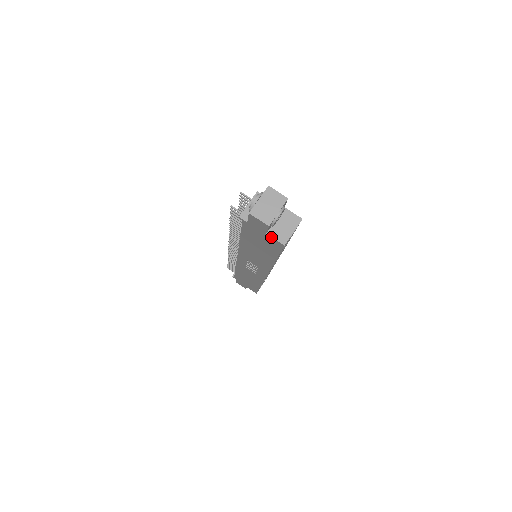
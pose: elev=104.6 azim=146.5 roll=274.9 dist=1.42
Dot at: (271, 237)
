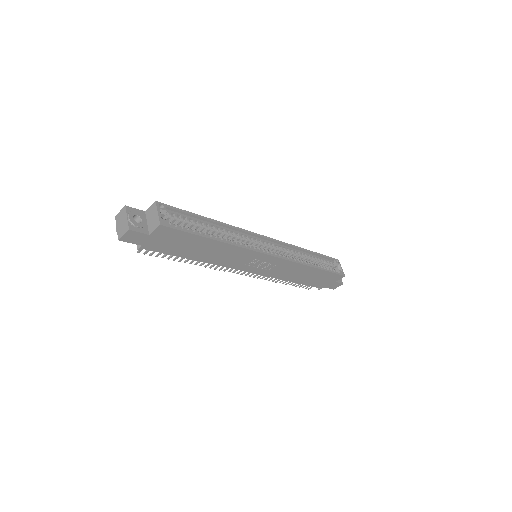
Dot at: (153, 233)
